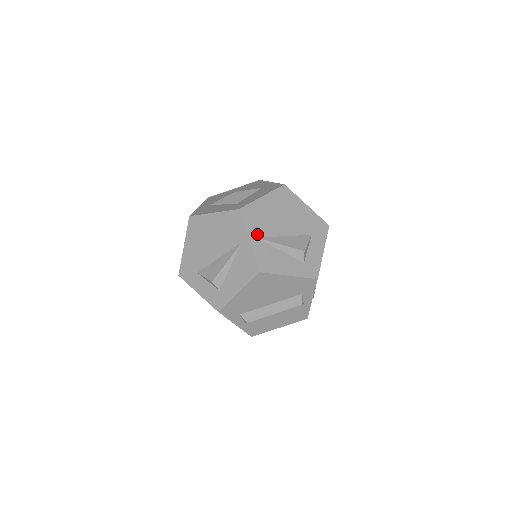
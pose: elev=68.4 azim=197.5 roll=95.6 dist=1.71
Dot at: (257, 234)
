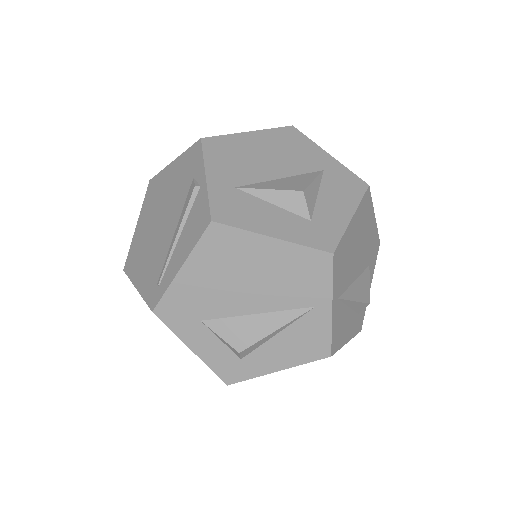
Dot at: (339, 292)
